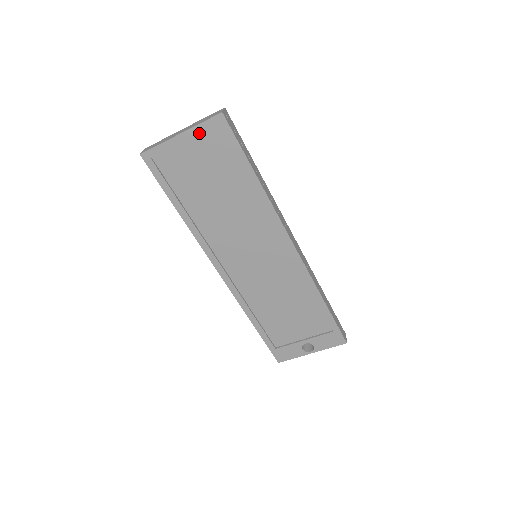
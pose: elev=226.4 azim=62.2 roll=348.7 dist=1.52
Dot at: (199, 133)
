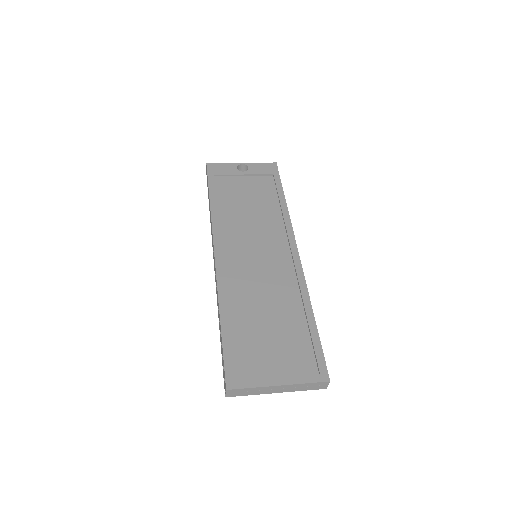
Dot at: occluded
